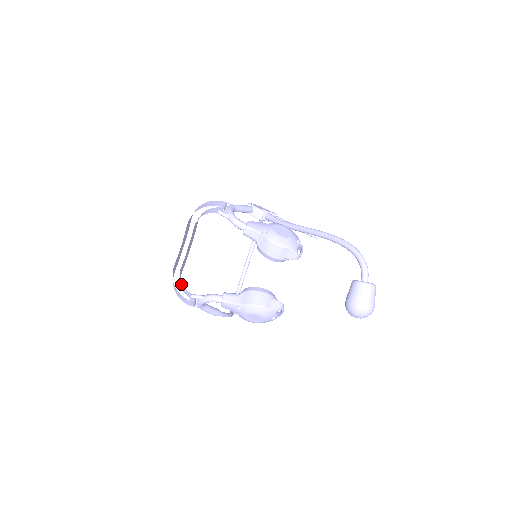
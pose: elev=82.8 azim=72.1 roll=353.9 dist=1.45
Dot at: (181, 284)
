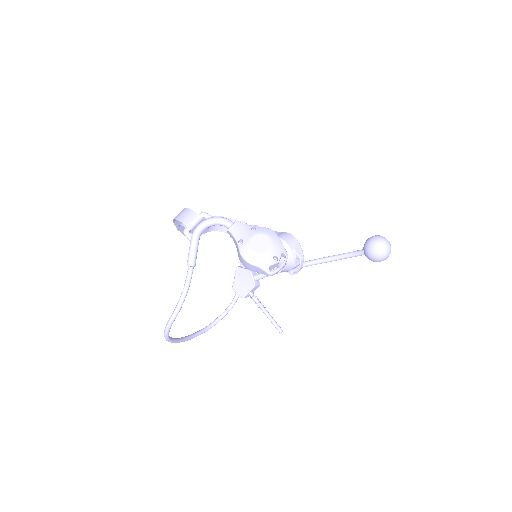
Dot at: occluded
